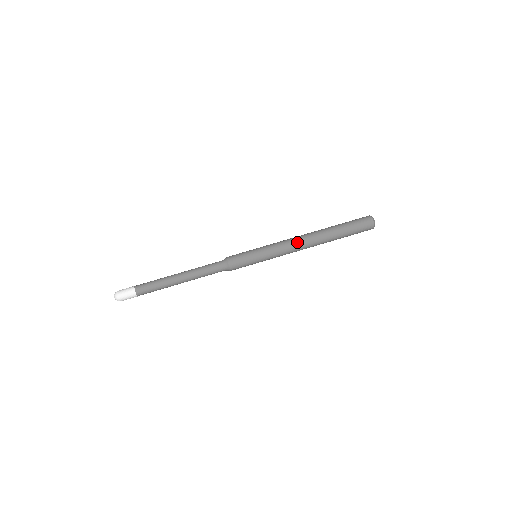
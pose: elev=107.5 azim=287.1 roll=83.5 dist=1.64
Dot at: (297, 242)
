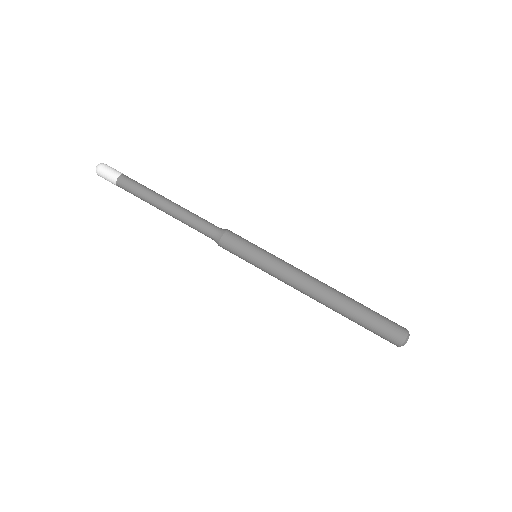
Dot at: (306, 284)
